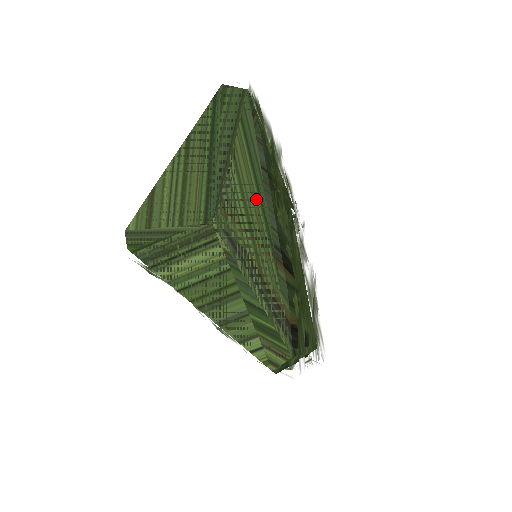
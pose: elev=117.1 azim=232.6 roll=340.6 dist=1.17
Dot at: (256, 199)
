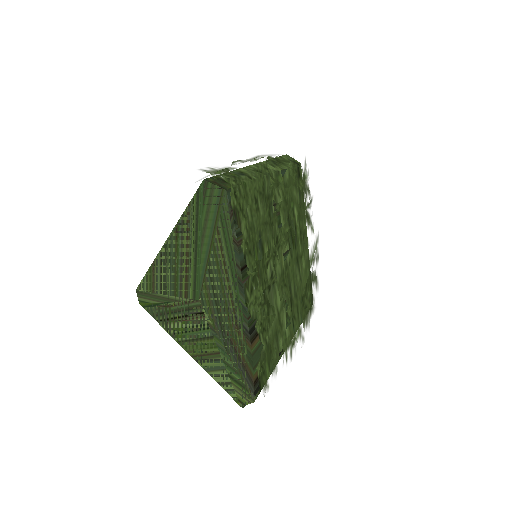
Dot at: (232, 290)
